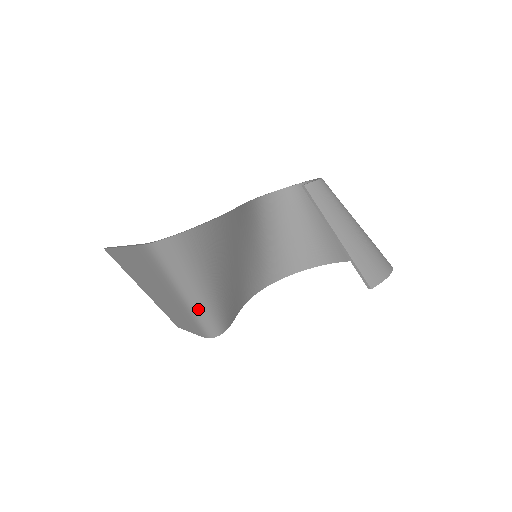
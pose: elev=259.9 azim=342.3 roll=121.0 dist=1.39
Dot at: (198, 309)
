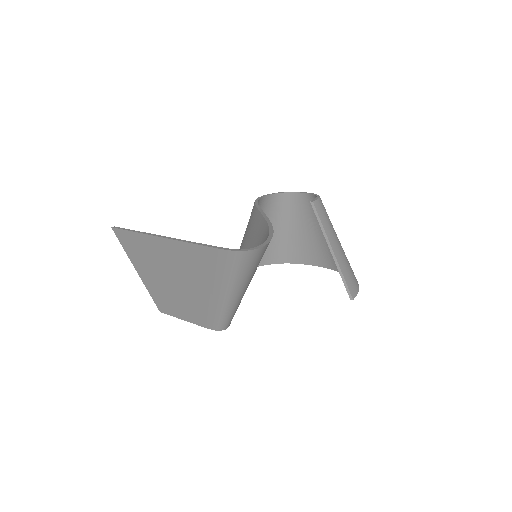
Dot at: (230, 307)
